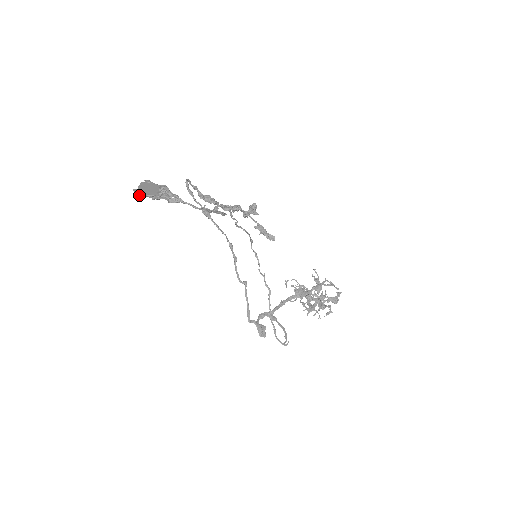
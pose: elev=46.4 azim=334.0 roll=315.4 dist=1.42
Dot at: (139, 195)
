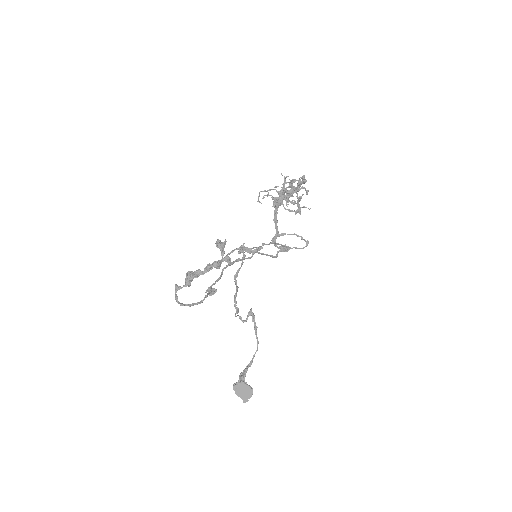
Dot at: (247, 399)
